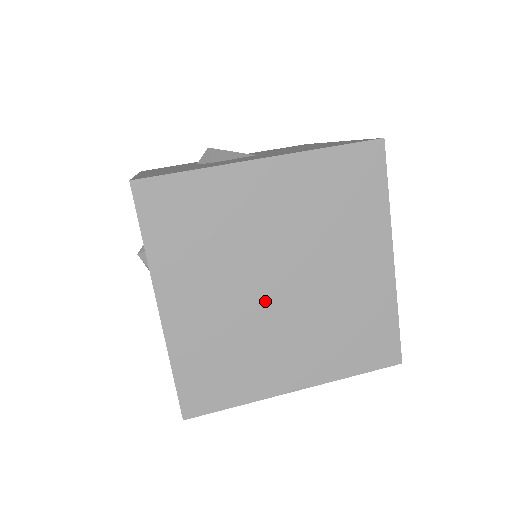
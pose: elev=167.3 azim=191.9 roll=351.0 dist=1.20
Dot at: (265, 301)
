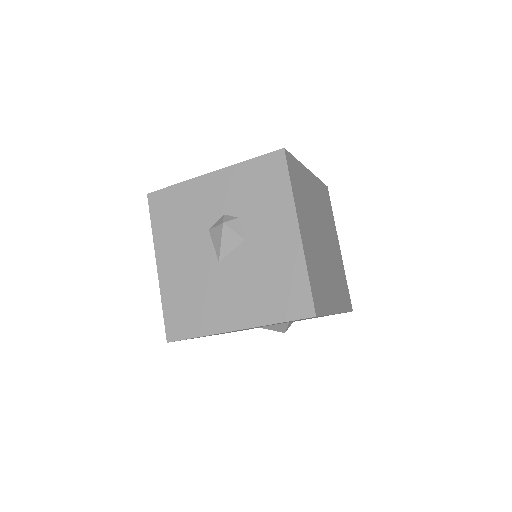
Dot at: (321, 248)
